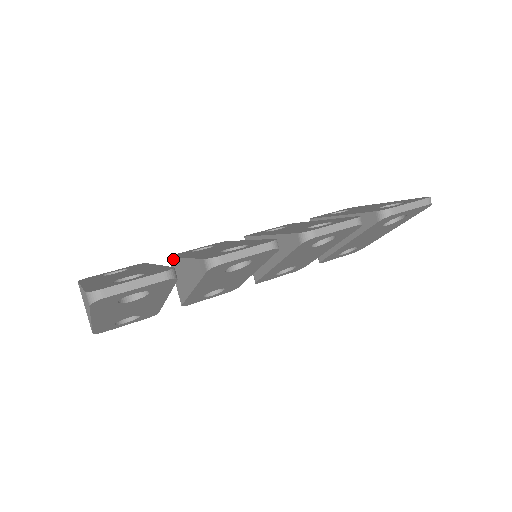
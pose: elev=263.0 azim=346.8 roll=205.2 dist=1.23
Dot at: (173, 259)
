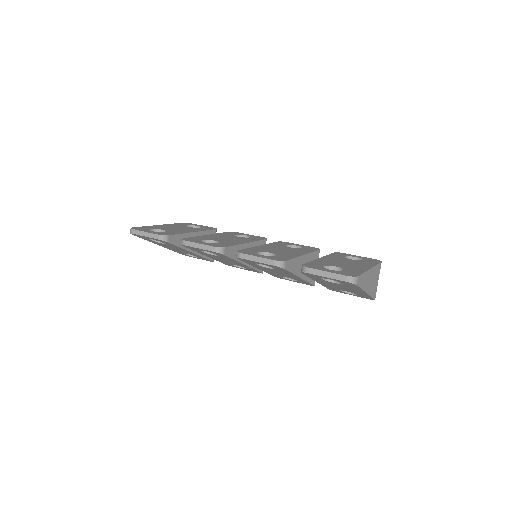
Dot at: occluded
